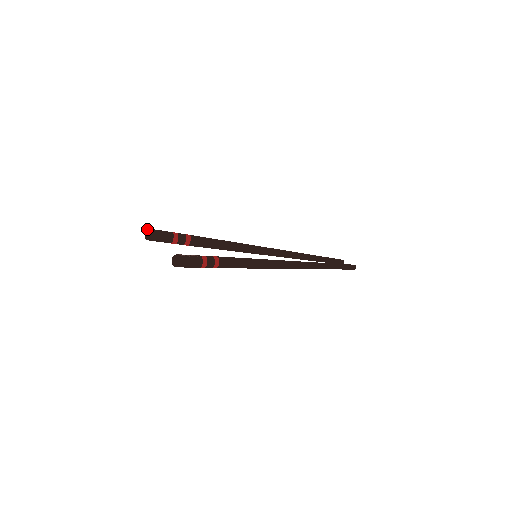
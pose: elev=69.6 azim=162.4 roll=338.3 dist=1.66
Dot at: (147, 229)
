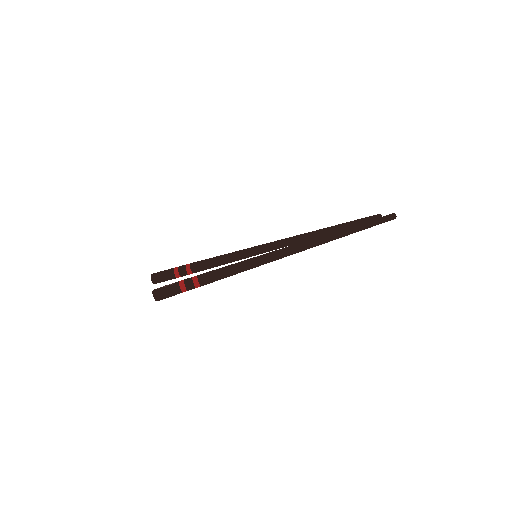
Dot at: (151, 275)
